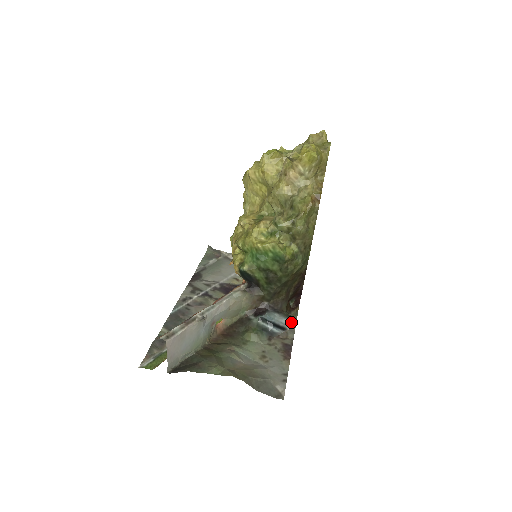
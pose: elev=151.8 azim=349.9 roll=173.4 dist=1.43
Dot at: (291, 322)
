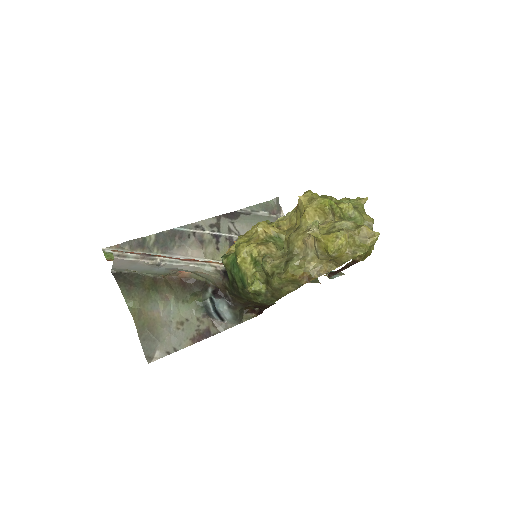
Dot at: (233, 321)
